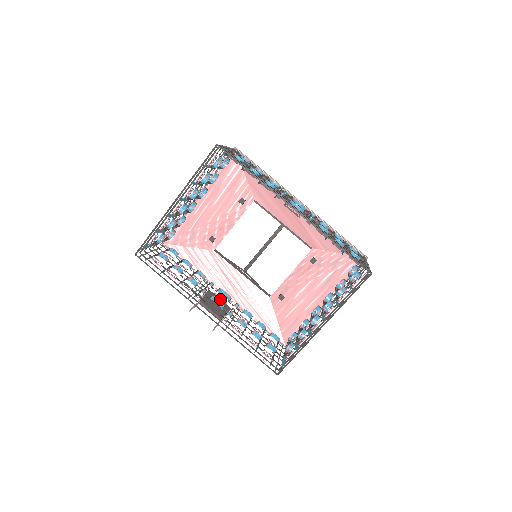
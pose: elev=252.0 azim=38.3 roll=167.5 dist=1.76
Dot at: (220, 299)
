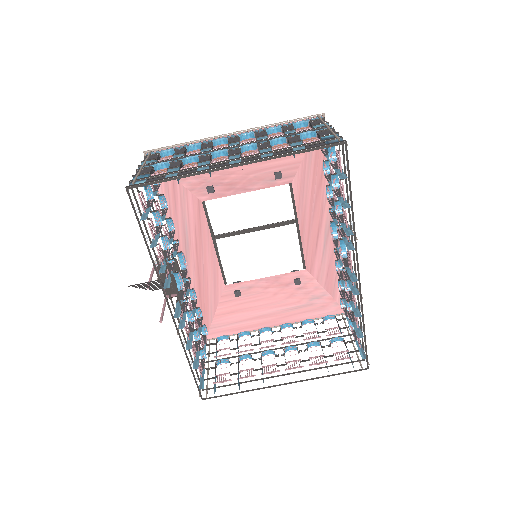
Dot at: occluded
